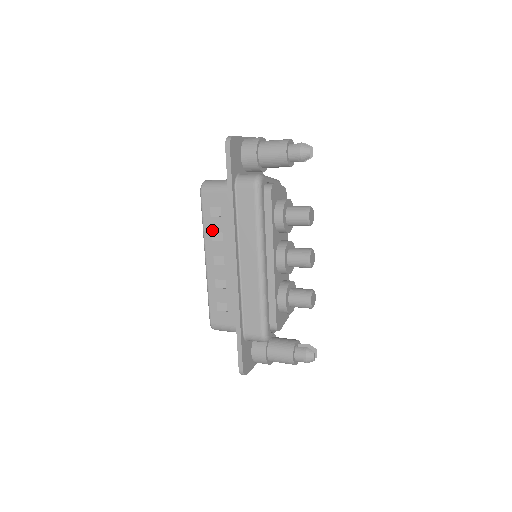
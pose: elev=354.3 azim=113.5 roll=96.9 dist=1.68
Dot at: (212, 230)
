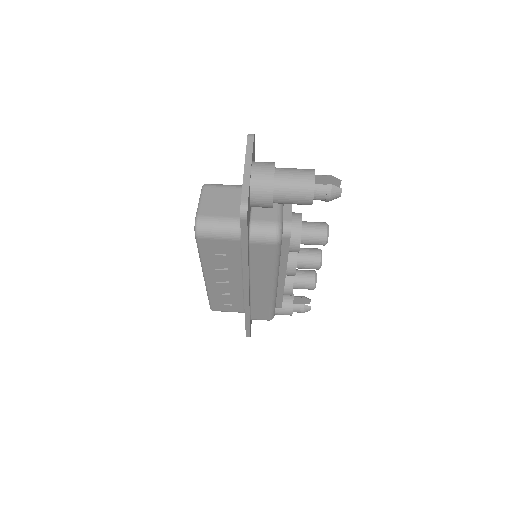
Dot at: (213, 263)
